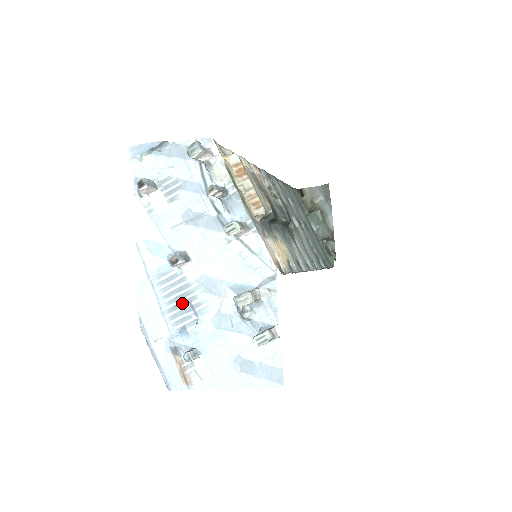
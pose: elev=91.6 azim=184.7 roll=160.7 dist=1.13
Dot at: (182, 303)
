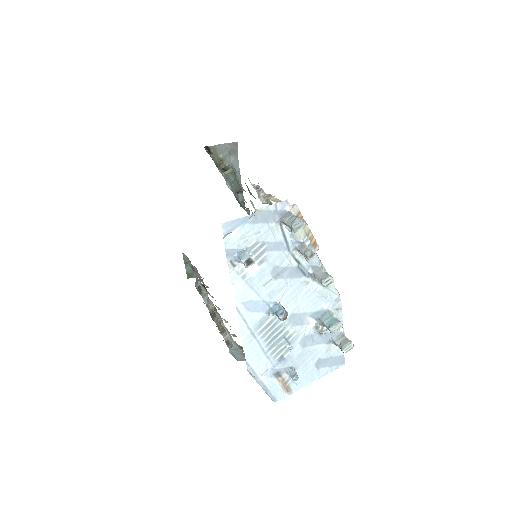
Dot at: (278, 340)
